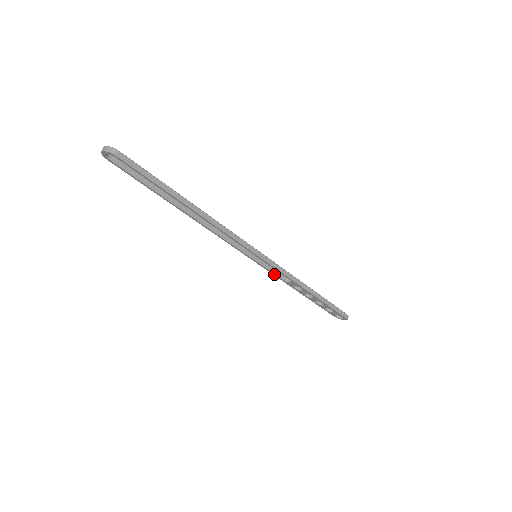
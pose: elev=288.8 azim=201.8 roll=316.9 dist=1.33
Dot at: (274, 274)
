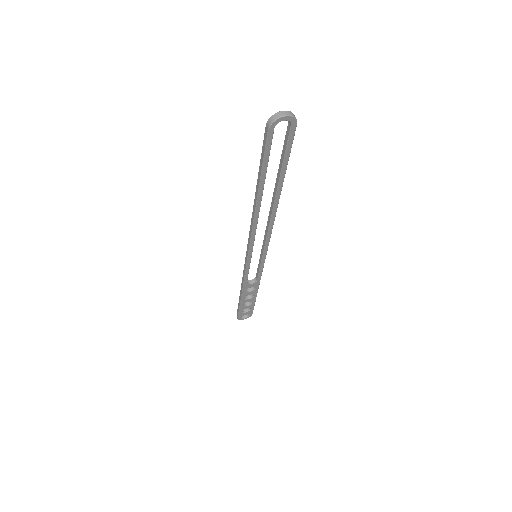
Dot at: (247, 277)
